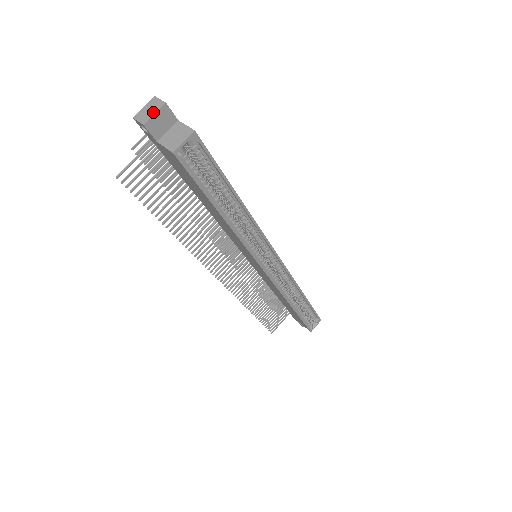
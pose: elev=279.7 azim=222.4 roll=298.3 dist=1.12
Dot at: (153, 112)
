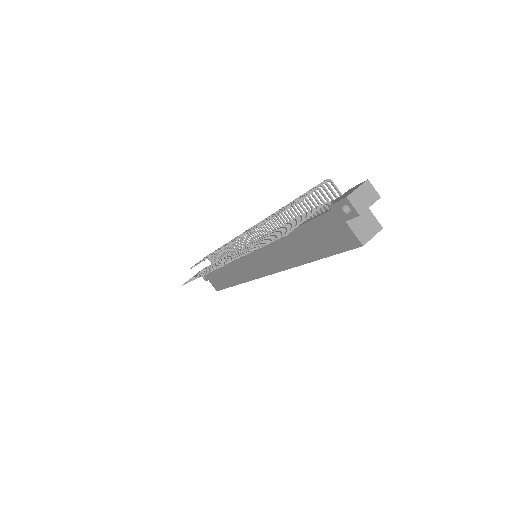
Dot at: (369, 203)
